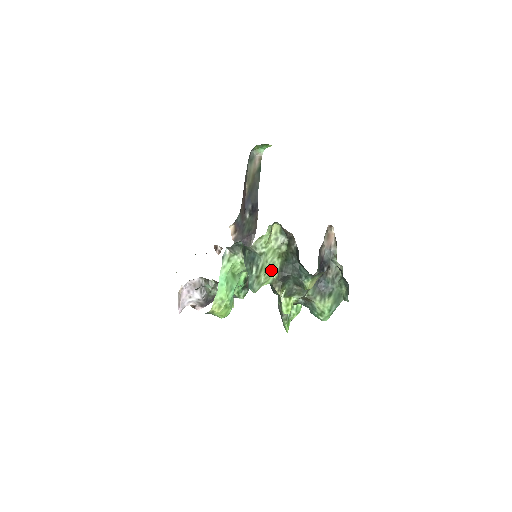
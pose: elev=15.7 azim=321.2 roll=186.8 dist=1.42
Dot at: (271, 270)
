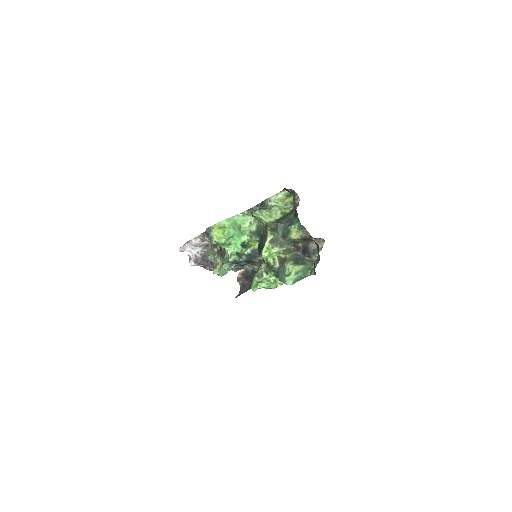
Dot at: (272, 215)
